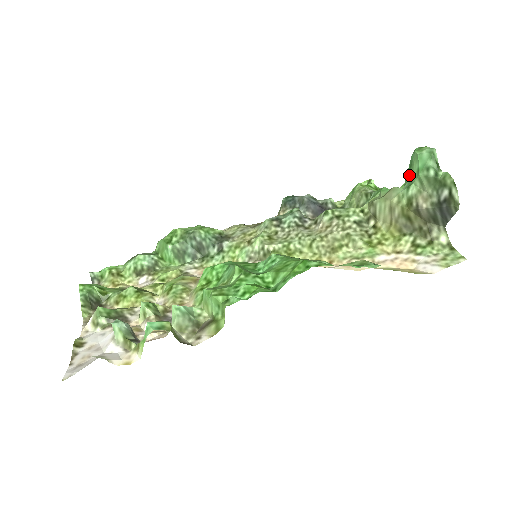
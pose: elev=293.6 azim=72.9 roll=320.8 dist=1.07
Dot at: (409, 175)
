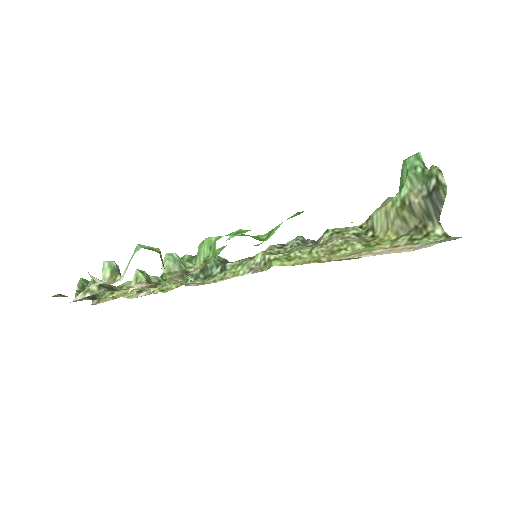
Dot at: (401, 183)
